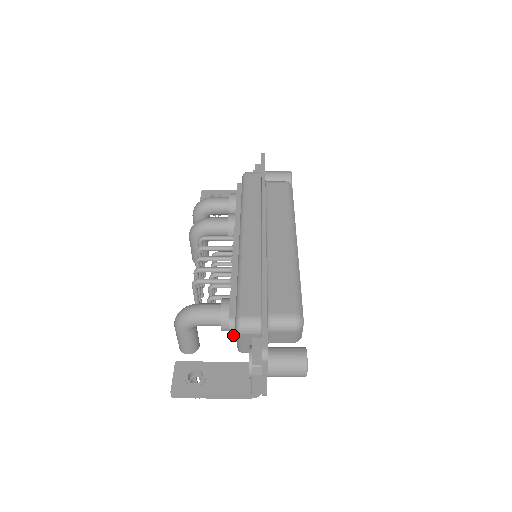
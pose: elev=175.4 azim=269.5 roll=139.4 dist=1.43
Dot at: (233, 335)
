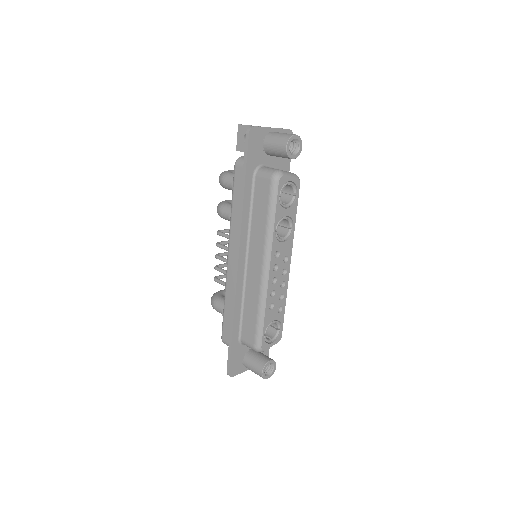
Dot at: occluded
